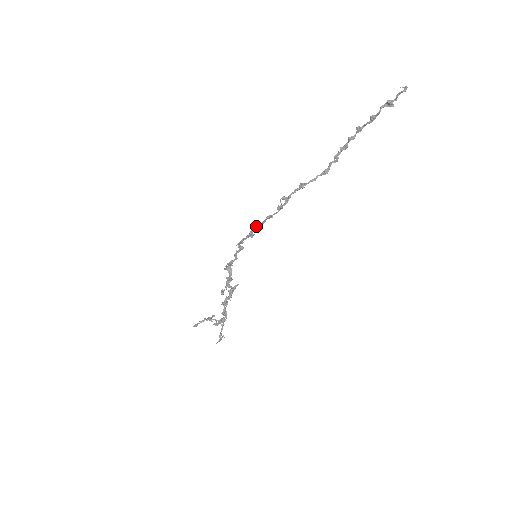
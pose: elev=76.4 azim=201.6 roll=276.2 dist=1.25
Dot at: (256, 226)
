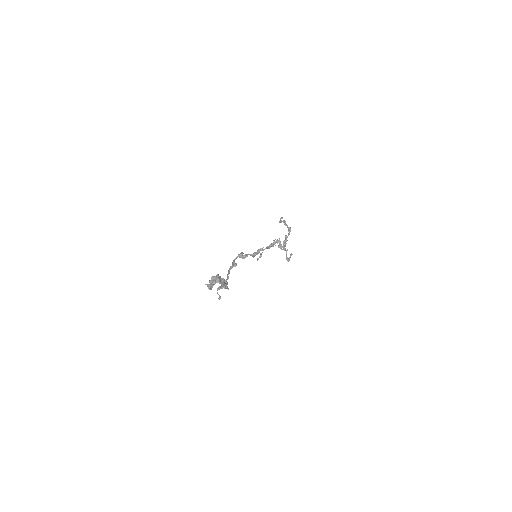
Dot at: (227, 274)
